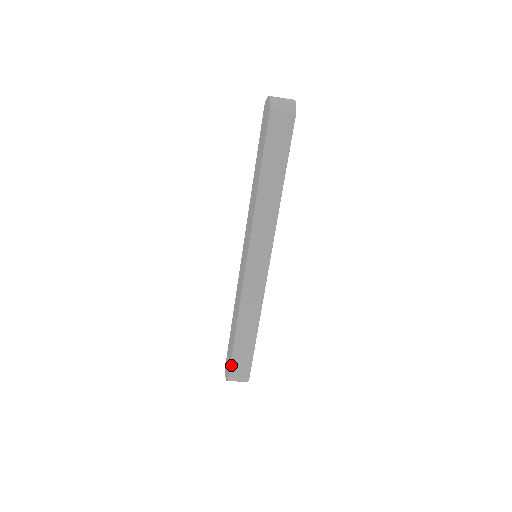
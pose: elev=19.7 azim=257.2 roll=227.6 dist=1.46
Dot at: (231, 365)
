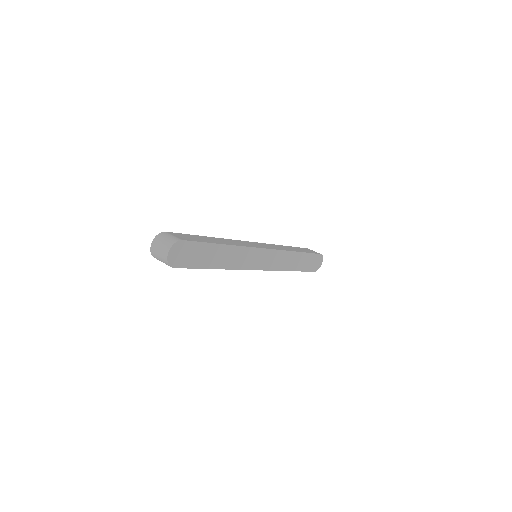
Dot at: occluded
